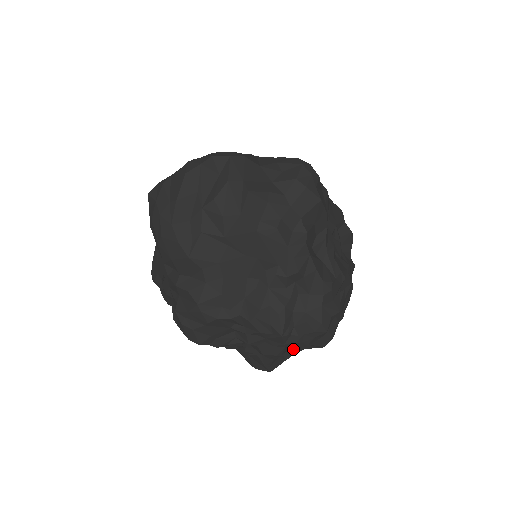
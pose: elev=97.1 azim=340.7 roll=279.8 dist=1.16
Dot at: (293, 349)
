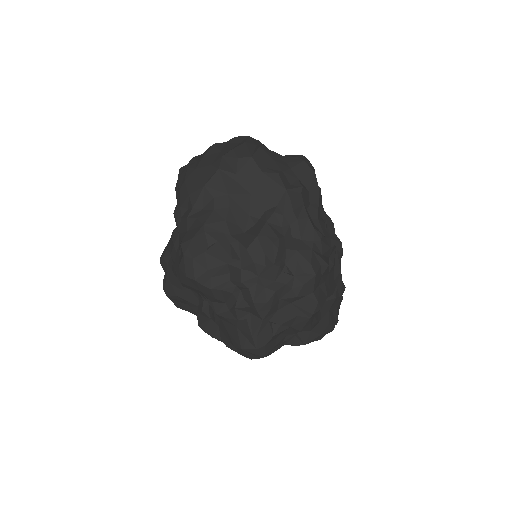
Dot at: (282, 314)
